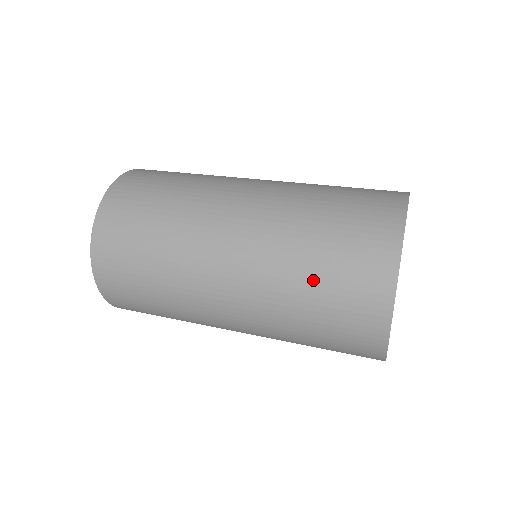
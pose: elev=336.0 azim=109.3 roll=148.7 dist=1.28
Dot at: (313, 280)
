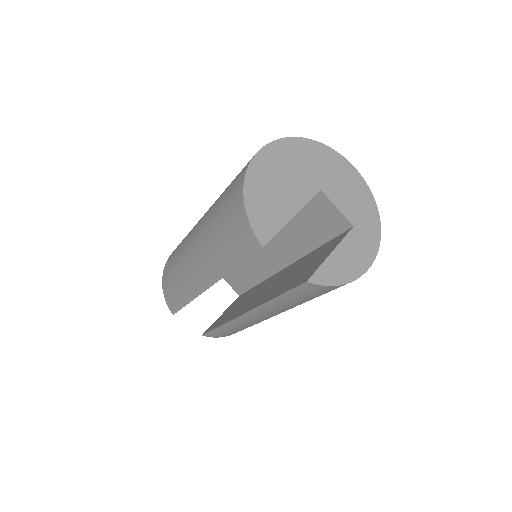
Dot at: (225, 190)
